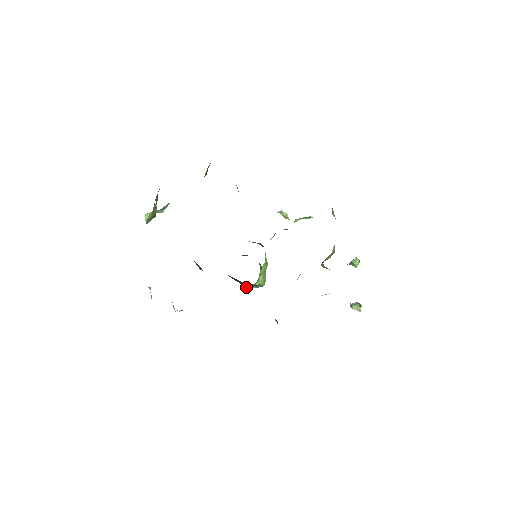
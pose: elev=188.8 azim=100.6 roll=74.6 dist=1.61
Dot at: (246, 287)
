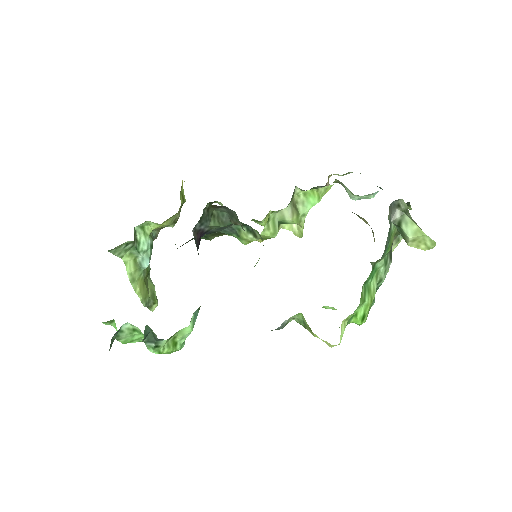
Dot at: occluded
